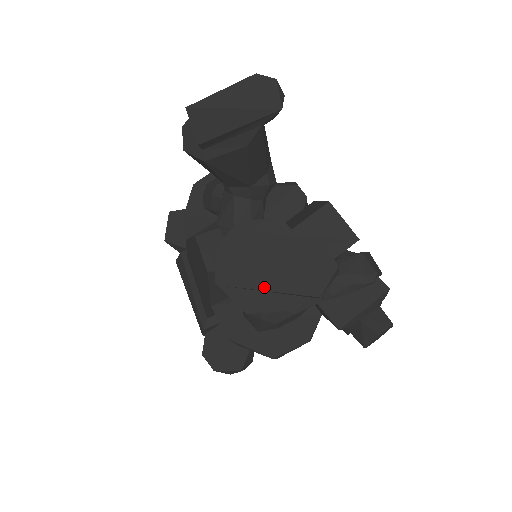
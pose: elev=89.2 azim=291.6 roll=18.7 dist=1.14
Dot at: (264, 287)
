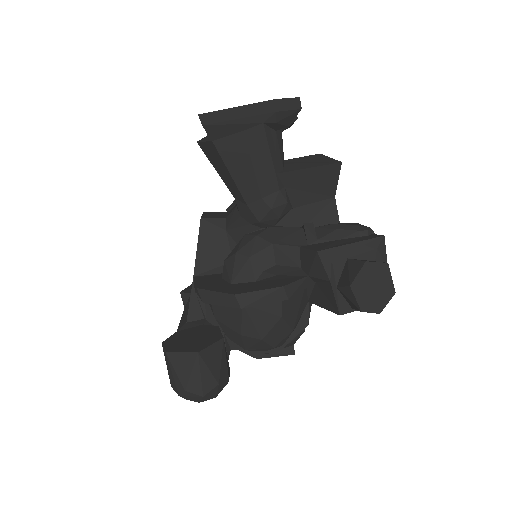
Dot at: (232, 108)
